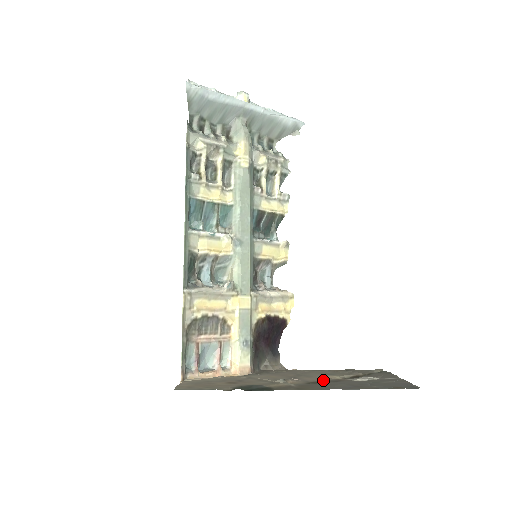
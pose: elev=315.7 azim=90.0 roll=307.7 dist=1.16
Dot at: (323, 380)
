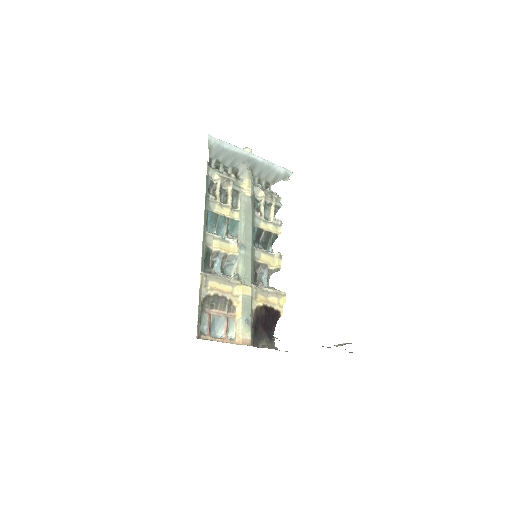
Dot at: occluded
